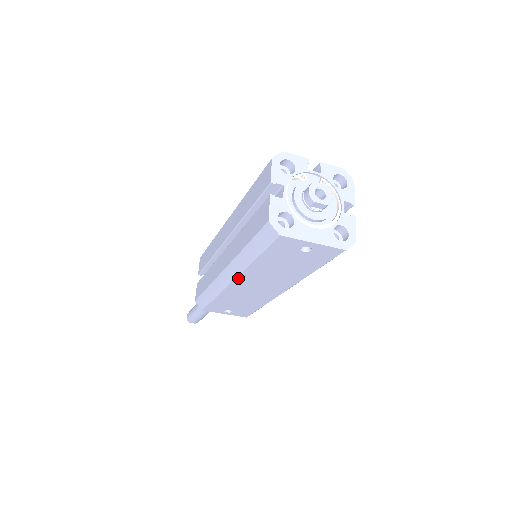
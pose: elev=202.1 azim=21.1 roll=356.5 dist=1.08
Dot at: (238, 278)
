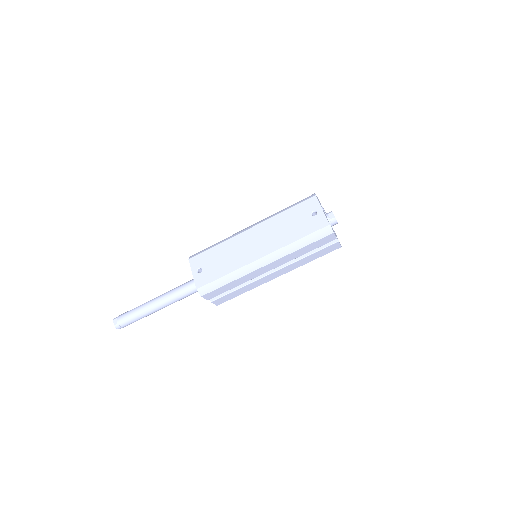
Dot at: (257, 226)
